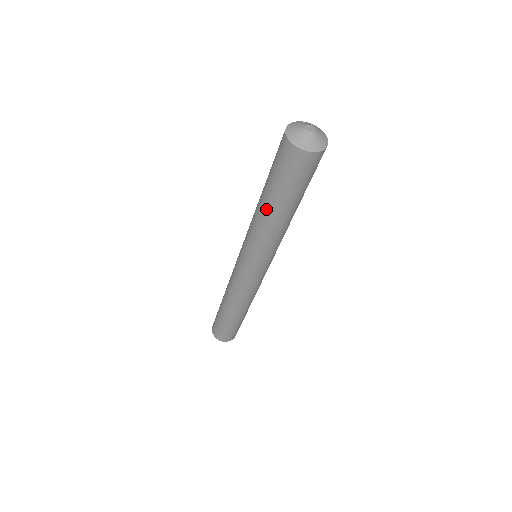
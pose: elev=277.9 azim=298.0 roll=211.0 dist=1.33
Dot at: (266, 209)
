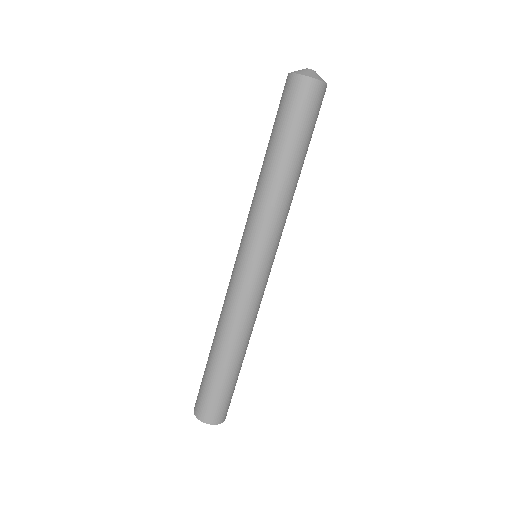
Dot at: (274, 165)
